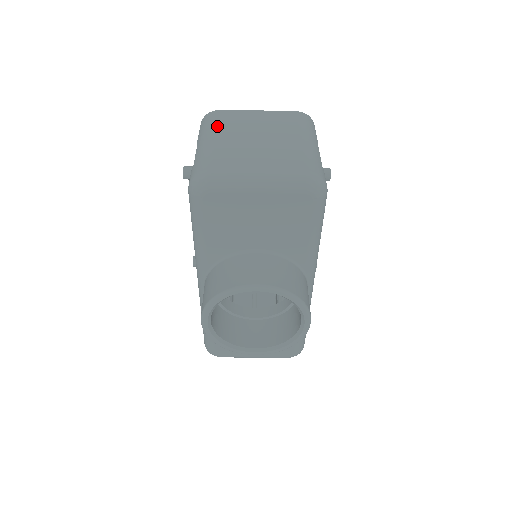
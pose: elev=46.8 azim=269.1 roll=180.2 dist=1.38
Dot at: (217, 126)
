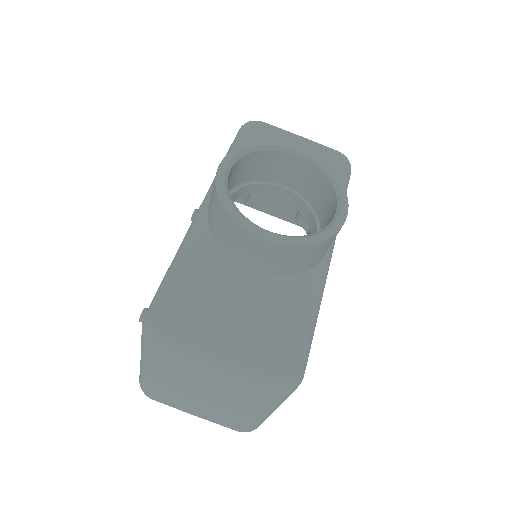
Dot at: occluded
